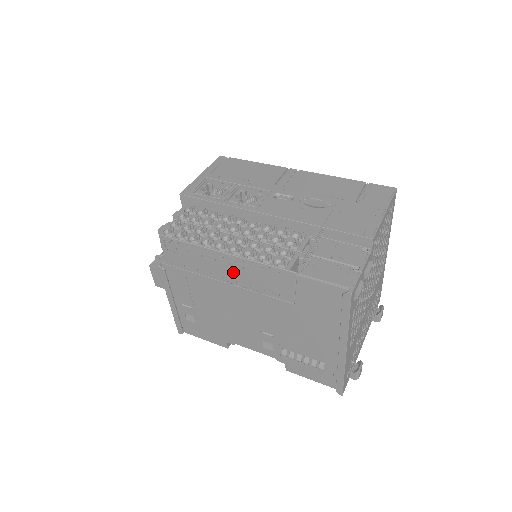
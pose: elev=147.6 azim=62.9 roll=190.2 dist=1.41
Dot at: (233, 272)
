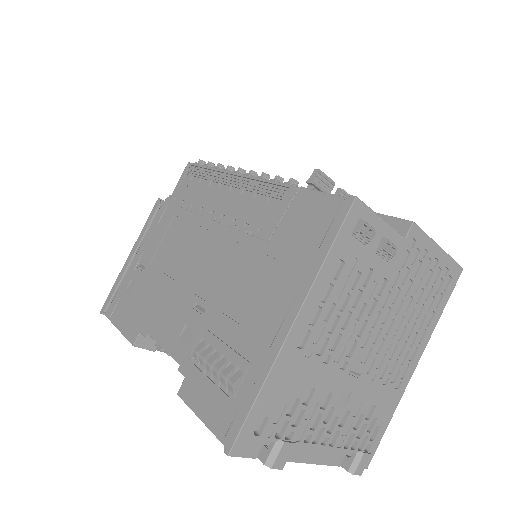
Dot at: (227, 200)
